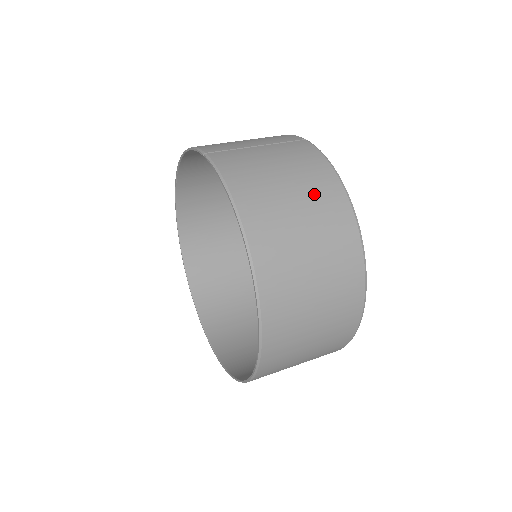
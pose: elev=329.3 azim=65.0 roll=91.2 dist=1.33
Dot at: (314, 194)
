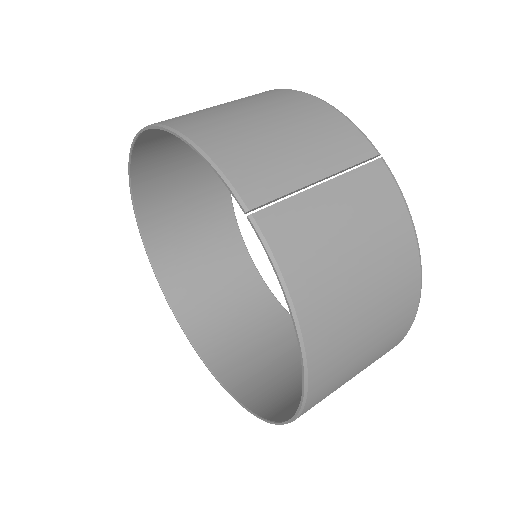
Dot at: (389, 283)
